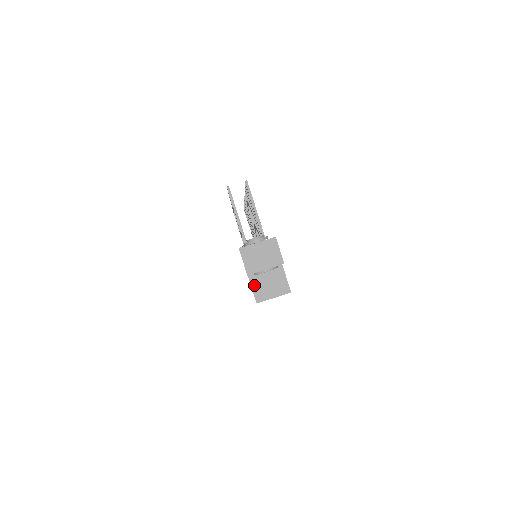
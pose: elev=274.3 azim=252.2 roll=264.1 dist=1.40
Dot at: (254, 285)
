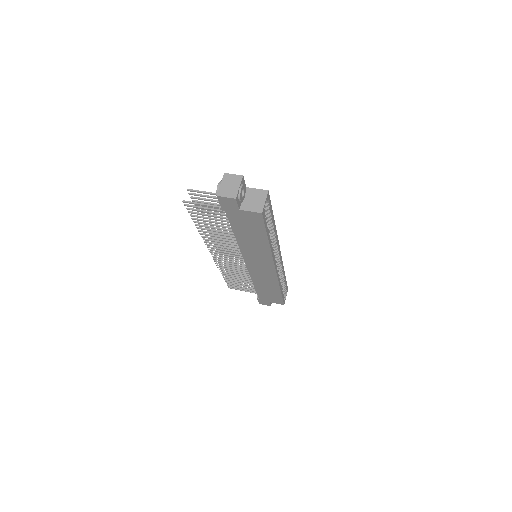
Dot at: (249, 209)
